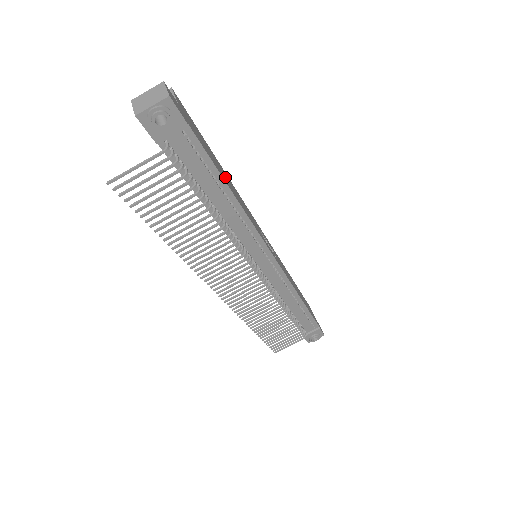
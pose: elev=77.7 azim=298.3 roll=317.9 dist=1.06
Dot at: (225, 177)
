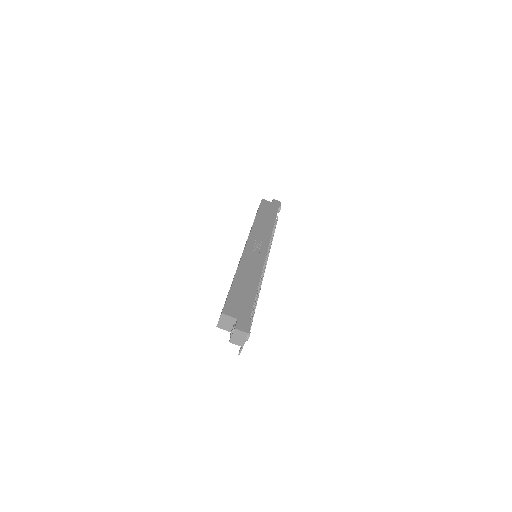
Dot at: (247, 285)
